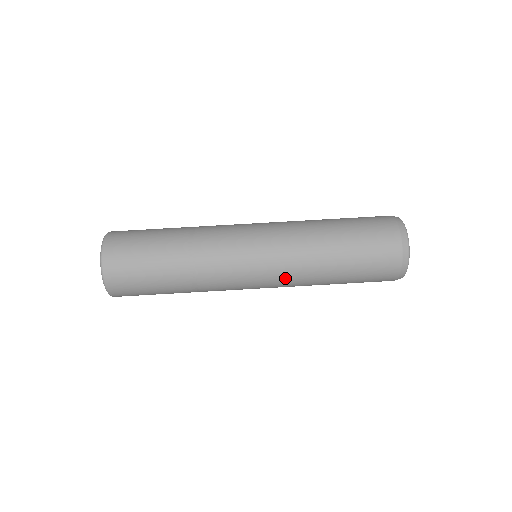
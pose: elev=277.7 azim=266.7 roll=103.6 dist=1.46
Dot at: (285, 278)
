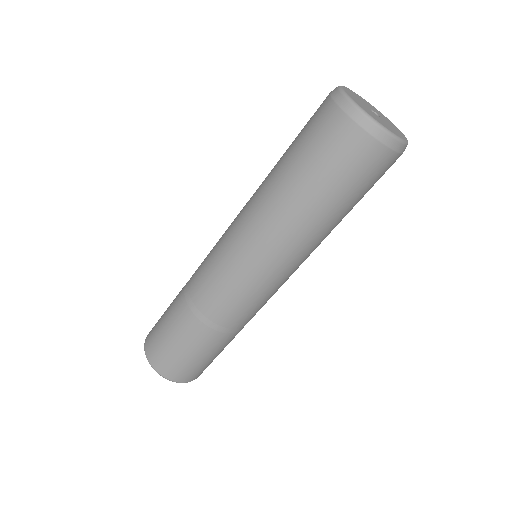
Dot at: (273, 255)
